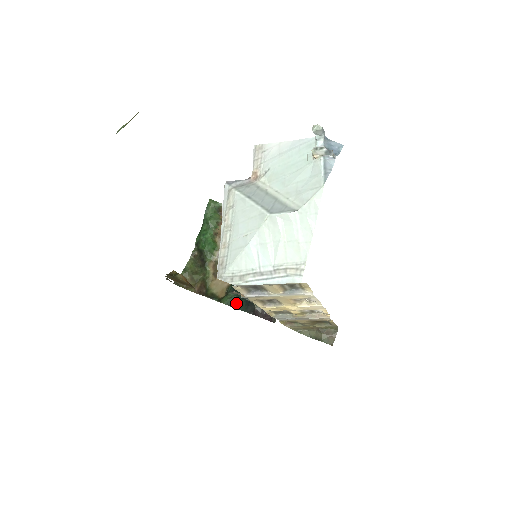
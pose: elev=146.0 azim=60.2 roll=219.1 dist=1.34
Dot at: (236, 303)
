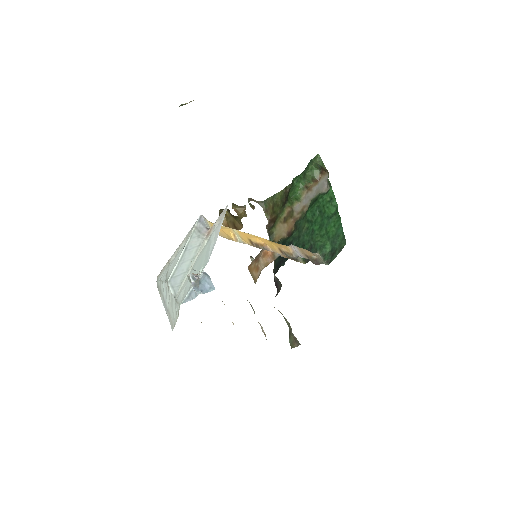
Dot at: occluded
